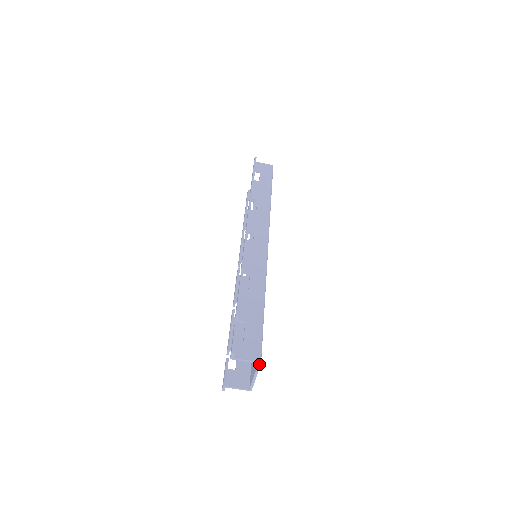
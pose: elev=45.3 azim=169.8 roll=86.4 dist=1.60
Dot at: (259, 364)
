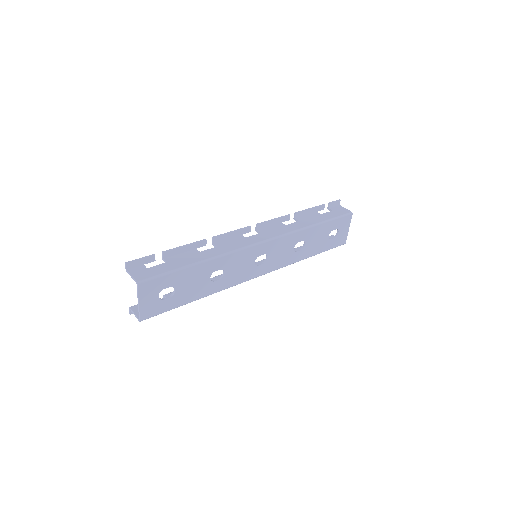
Dot at: (137, 285)
